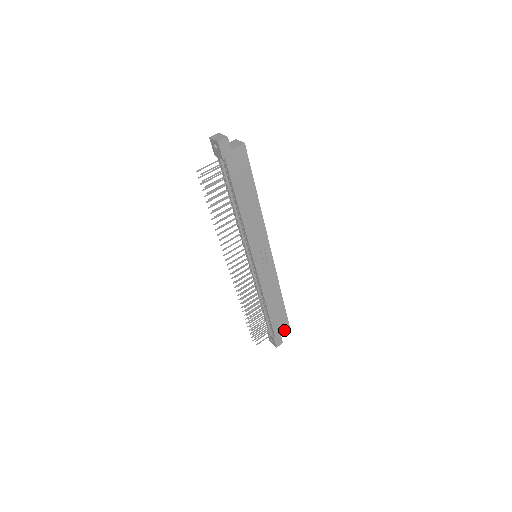
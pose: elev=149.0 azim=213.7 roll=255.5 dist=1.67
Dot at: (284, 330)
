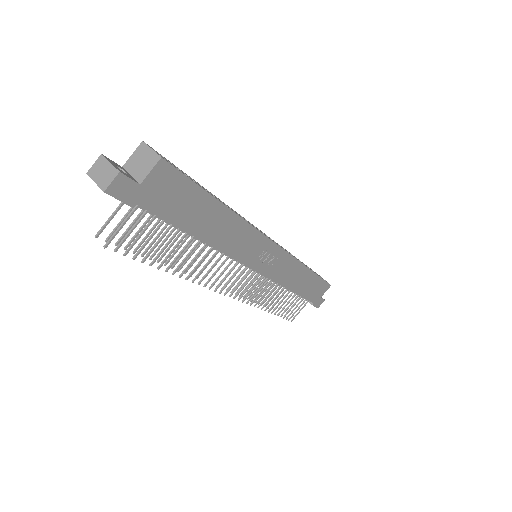
Dot at: (323, 291)
